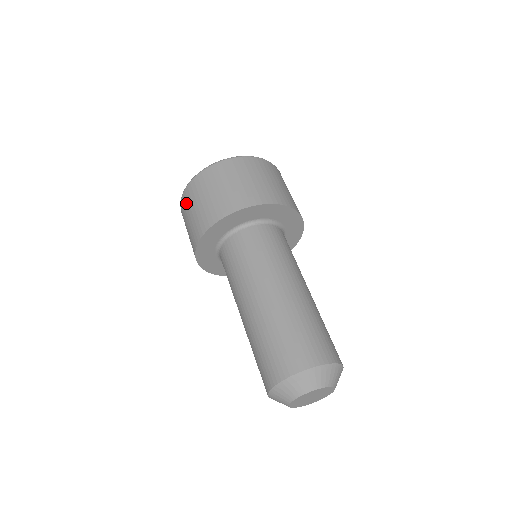
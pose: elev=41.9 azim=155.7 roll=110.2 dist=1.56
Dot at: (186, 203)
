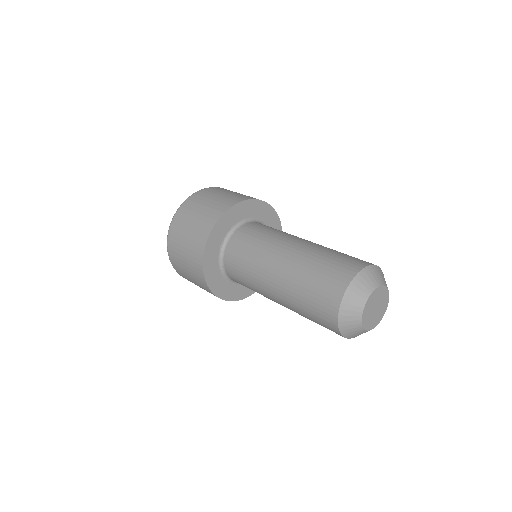
Dot at: (175, 241)
